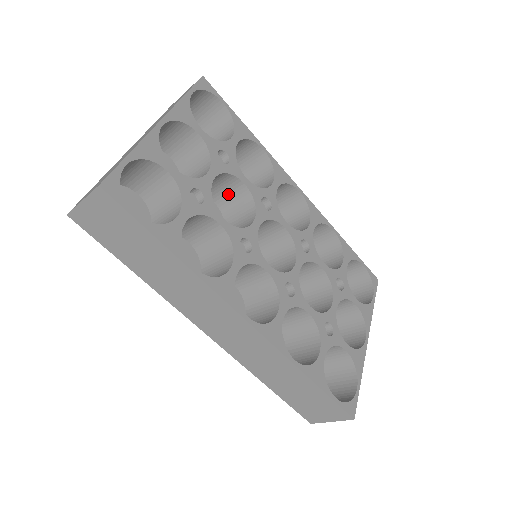
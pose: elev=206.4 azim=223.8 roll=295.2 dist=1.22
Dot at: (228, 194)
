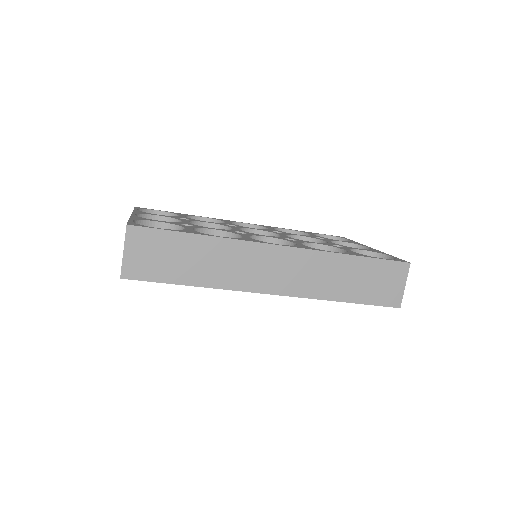
Dot at: occluded
